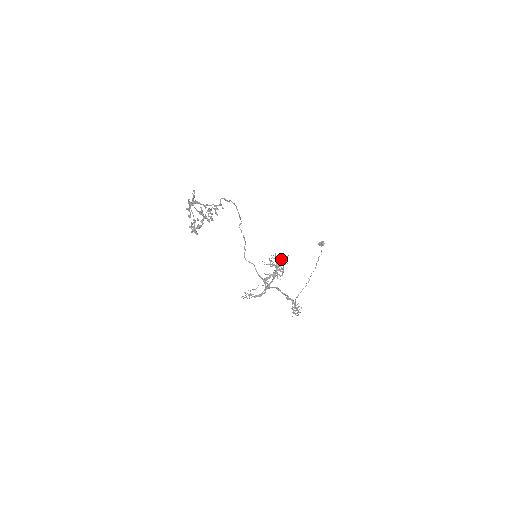
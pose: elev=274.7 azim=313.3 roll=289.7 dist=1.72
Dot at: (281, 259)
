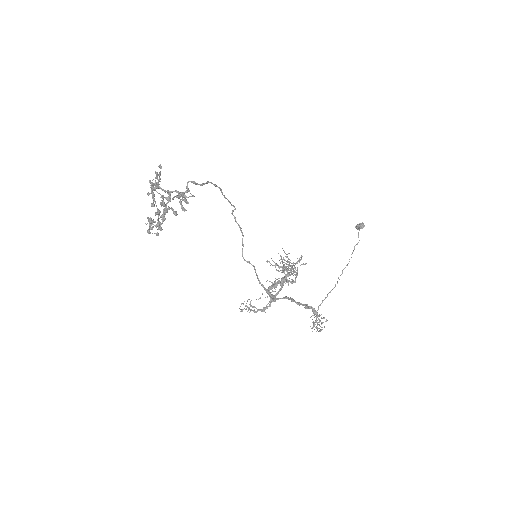
Dot at: occluded
